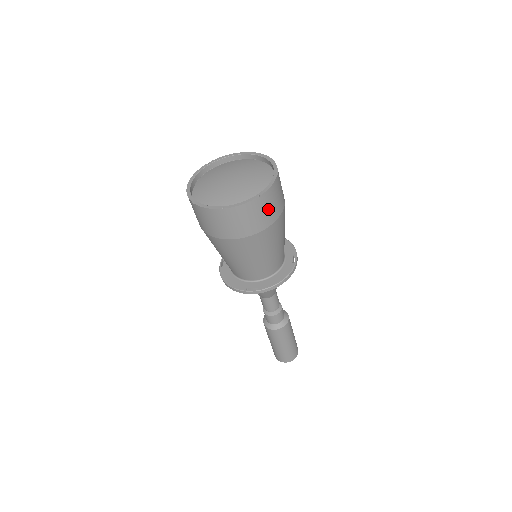
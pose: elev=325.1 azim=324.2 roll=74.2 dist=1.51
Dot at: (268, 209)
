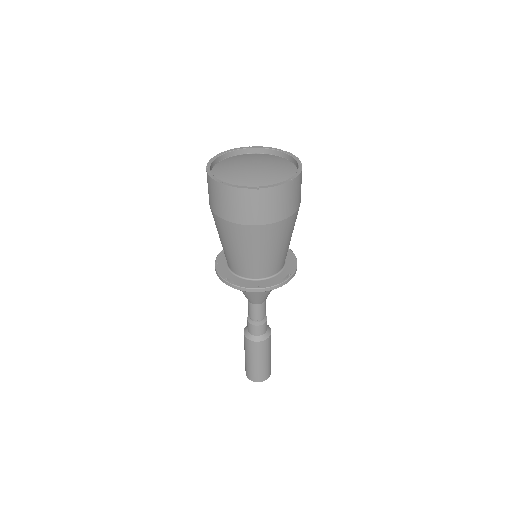
Dot at: occluded
